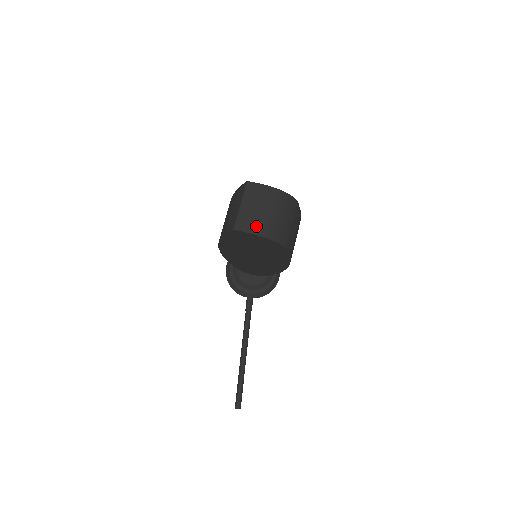
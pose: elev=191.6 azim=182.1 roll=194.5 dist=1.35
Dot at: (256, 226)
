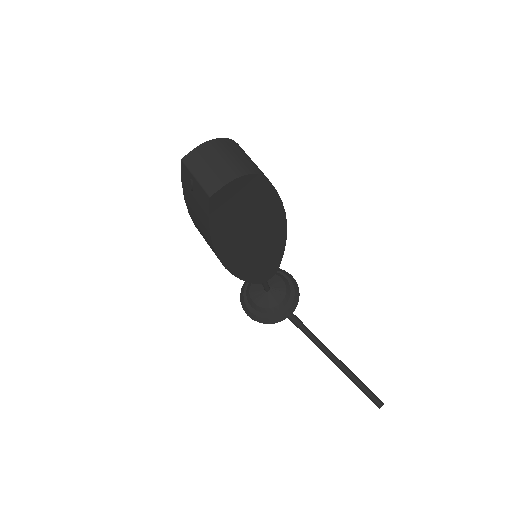
Dot at: (224, 176)
